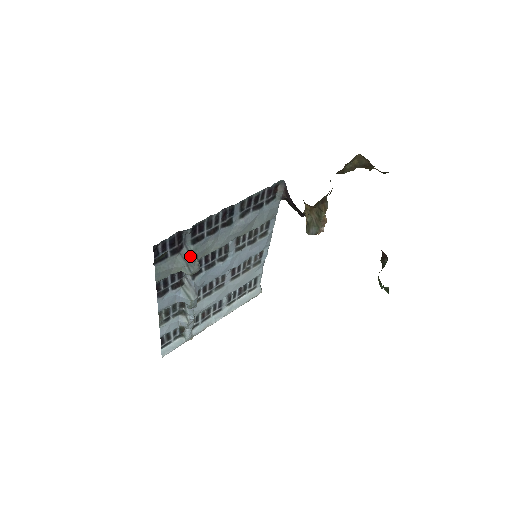
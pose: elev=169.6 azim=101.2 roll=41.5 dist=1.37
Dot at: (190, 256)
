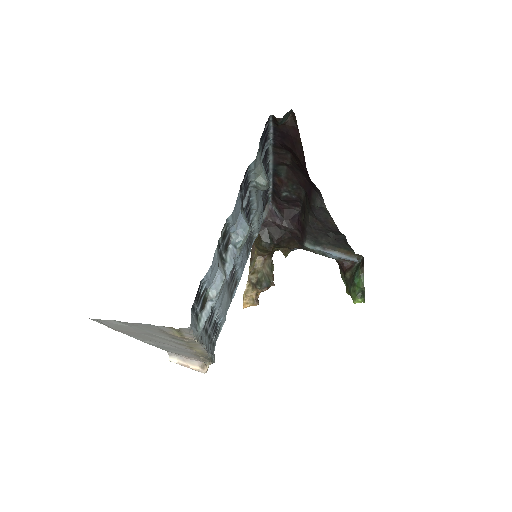
Dot at: occluded
